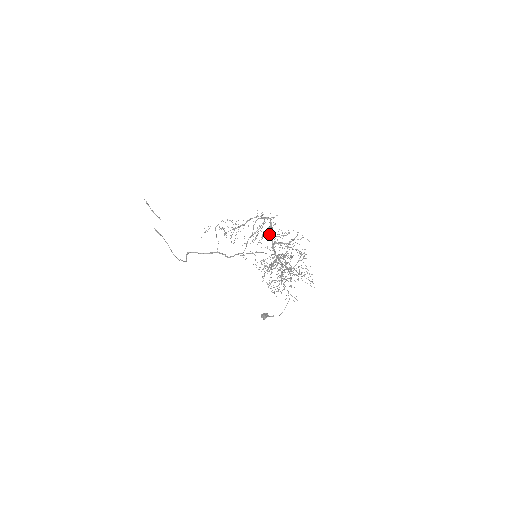
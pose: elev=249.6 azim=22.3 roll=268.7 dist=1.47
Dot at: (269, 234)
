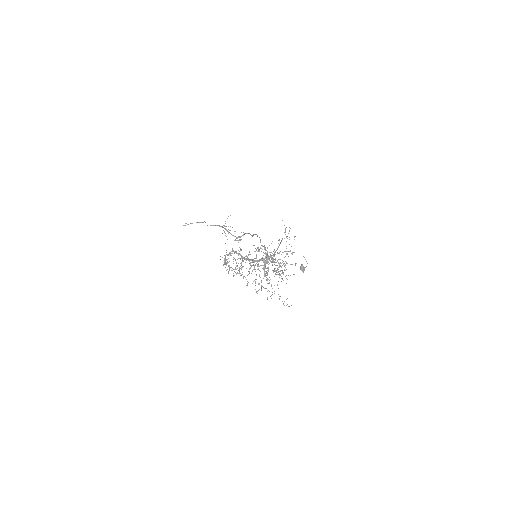
Dot at: occluded
